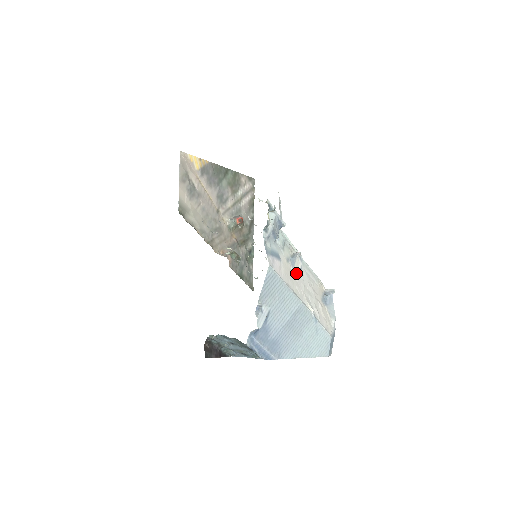
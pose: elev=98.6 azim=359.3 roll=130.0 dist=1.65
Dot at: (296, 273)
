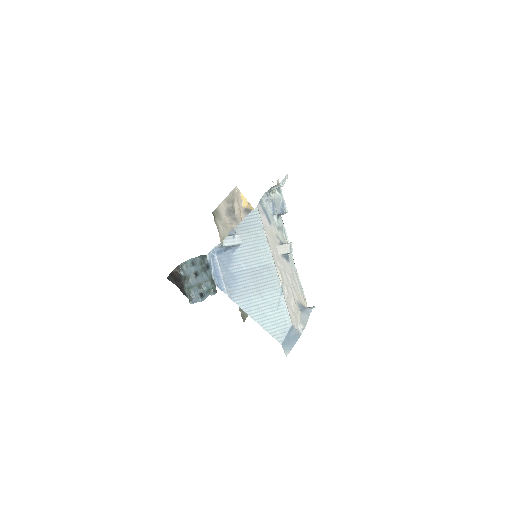
Dot at: (281, 250)
